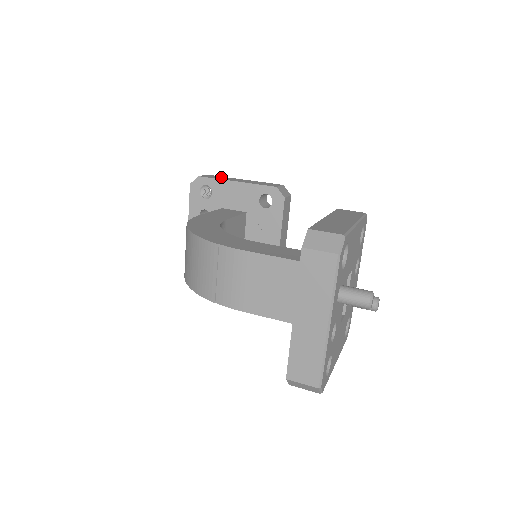
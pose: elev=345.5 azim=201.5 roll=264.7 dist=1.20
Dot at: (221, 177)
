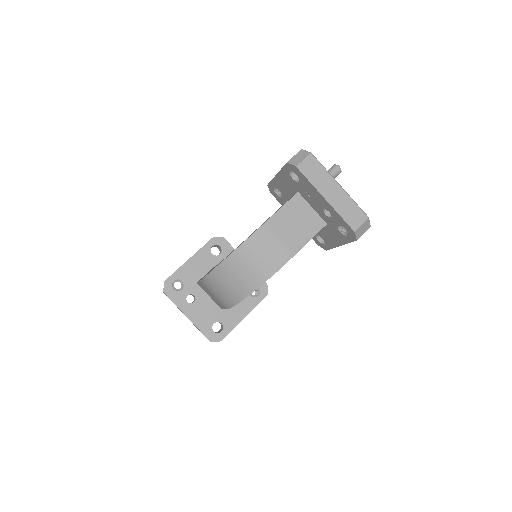
Dot at: occluded
